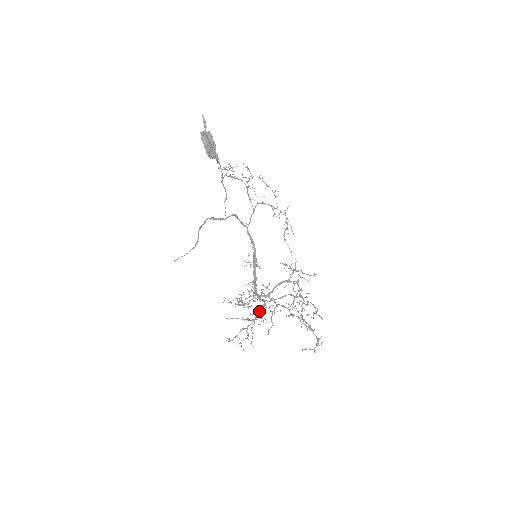
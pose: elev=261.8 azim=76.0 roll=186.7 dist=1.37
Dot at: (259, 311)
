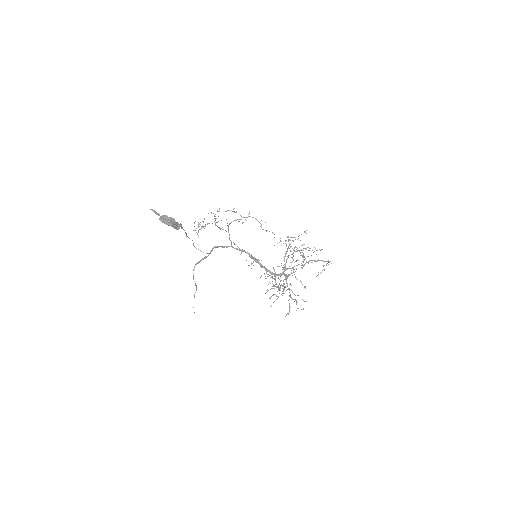
Dot at: (286, 282)
